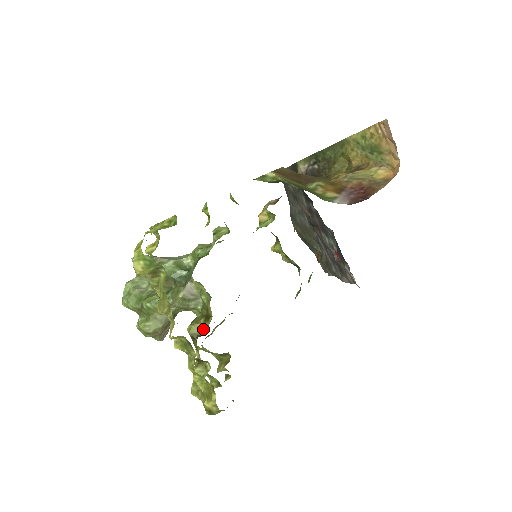
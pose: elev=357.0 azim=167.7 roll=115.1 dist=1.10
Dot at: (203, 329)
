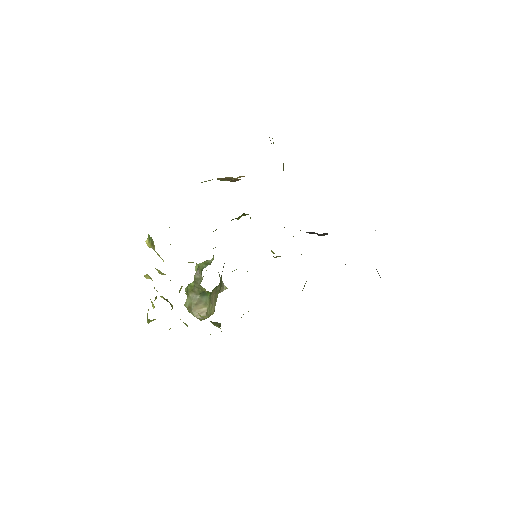
Dot at: (181, 286)
